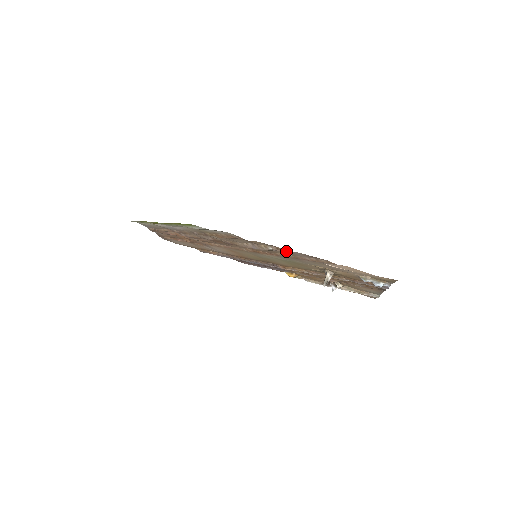
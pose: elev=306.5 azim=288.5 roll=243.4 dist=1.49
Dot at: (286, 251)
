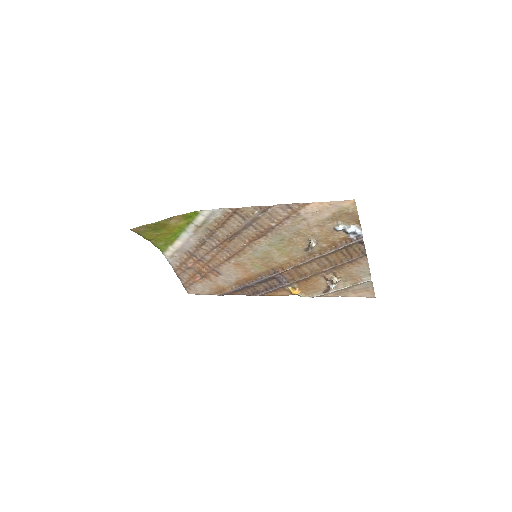
Dot at: (269, 212)
